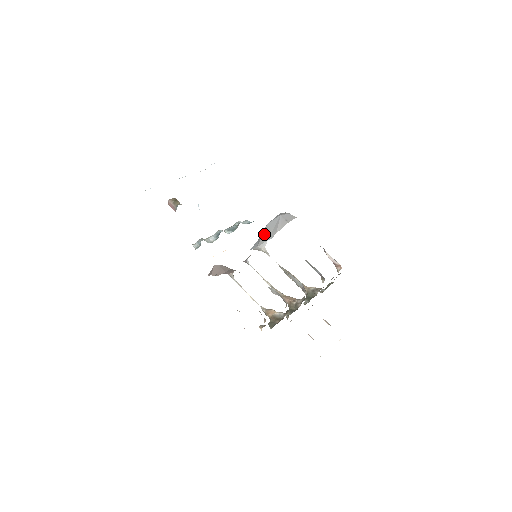
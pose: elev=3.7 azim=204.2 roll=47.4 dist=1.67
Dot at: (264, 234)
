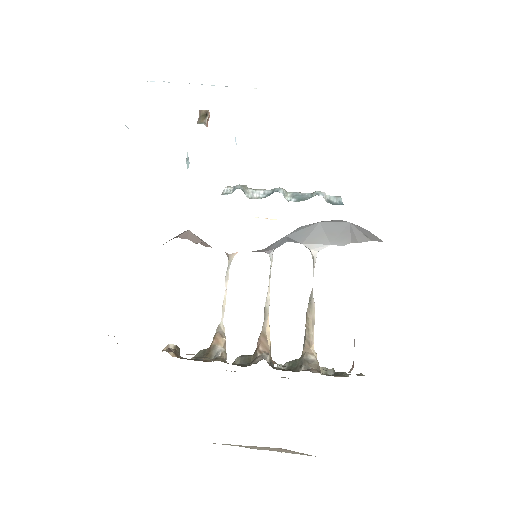
Dot at: (317, 233)
